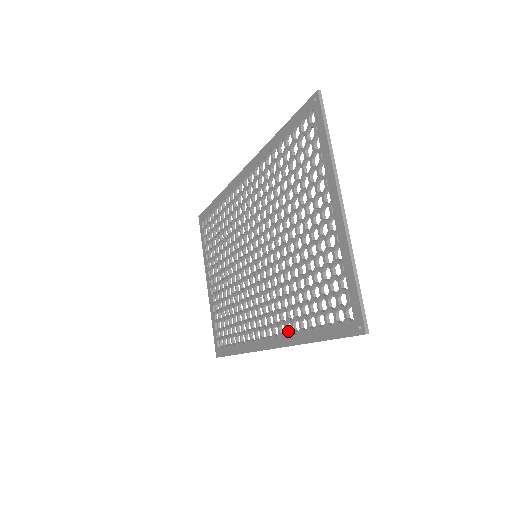
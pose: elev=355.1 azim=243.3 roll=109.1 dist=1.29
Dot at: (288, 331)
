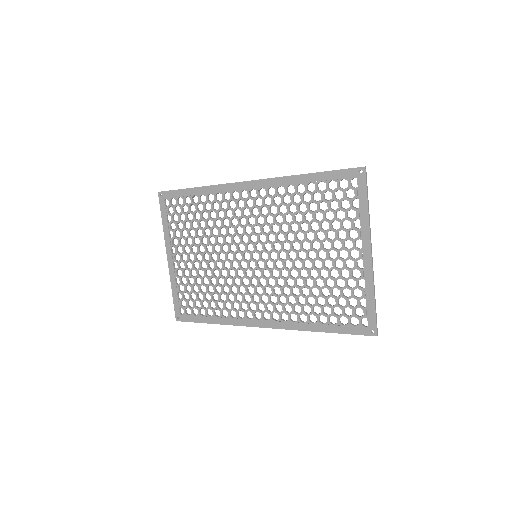
Dot at: (291, 319)
